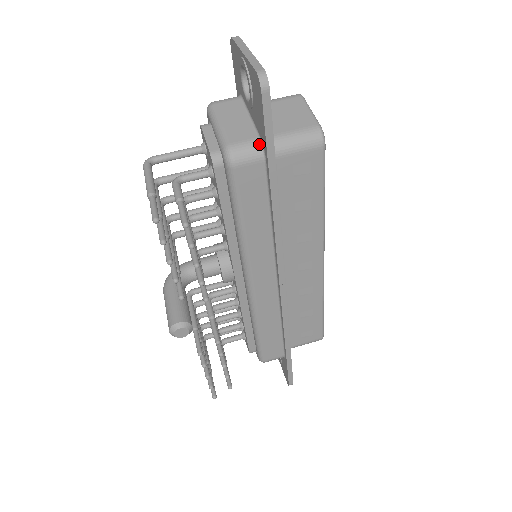
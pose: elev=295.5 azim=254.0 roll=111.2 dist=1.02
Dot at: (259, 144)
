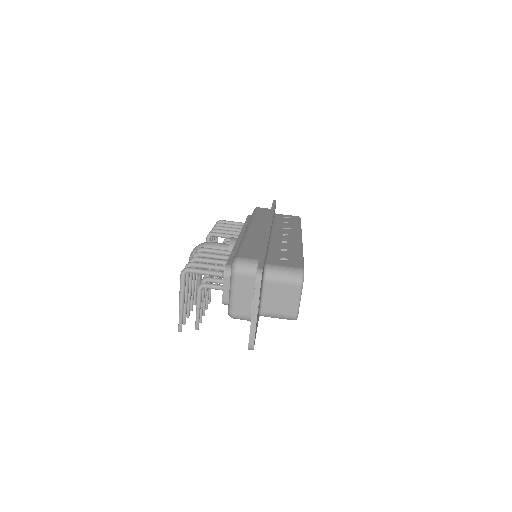
Dot at: occluded
